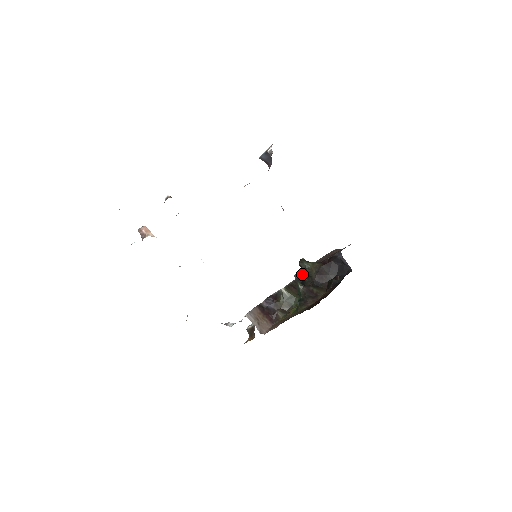
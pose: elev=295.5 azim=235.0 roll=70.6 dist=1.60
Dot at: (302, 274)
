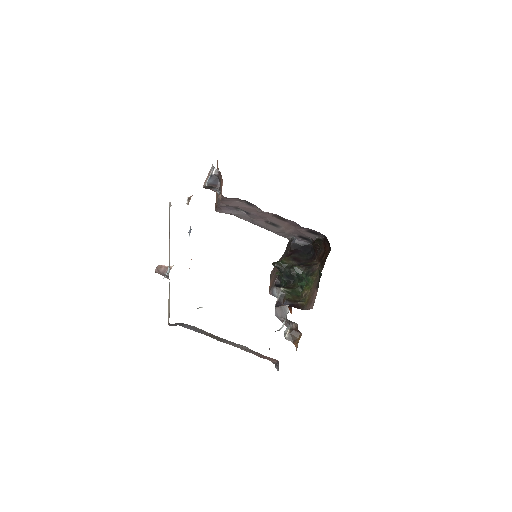
Dot at: (282, 274)
